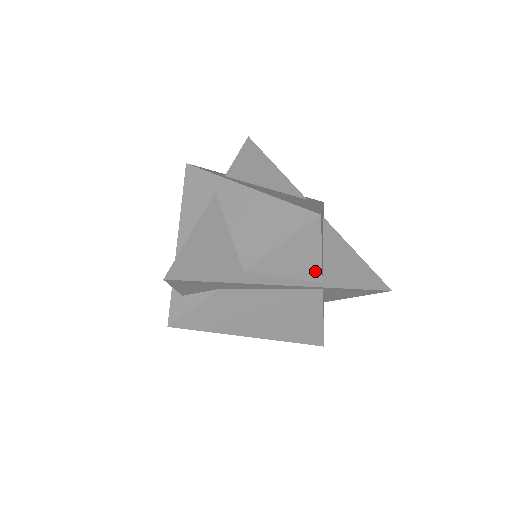
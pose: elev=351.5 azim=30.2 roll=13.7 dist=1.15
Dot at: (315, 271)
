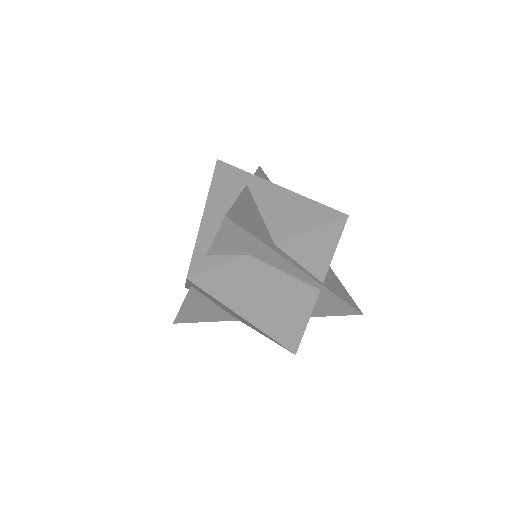
Dot at: (323, 268)
